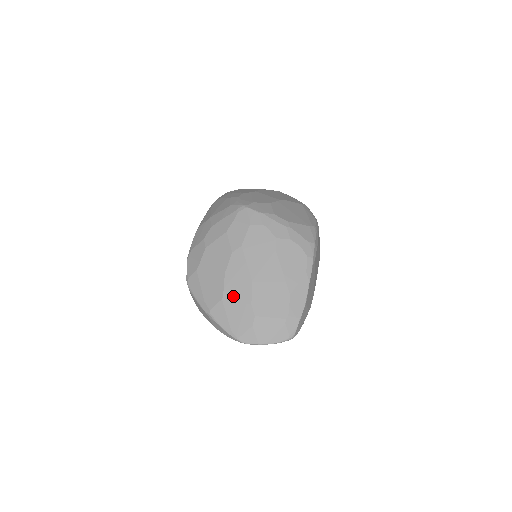
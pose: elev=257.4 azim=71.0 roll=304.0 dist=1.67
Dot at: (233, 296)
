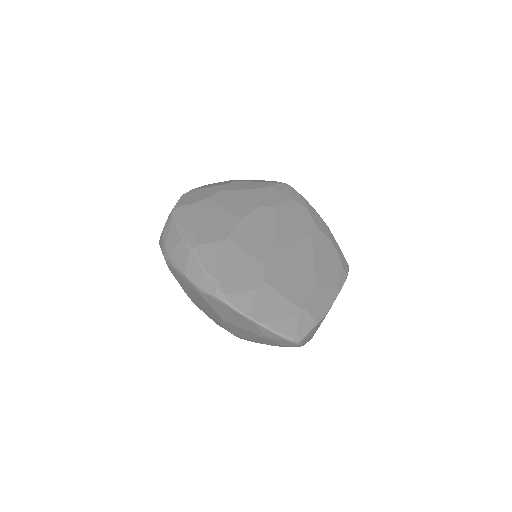
Dot at: (242, 244)
